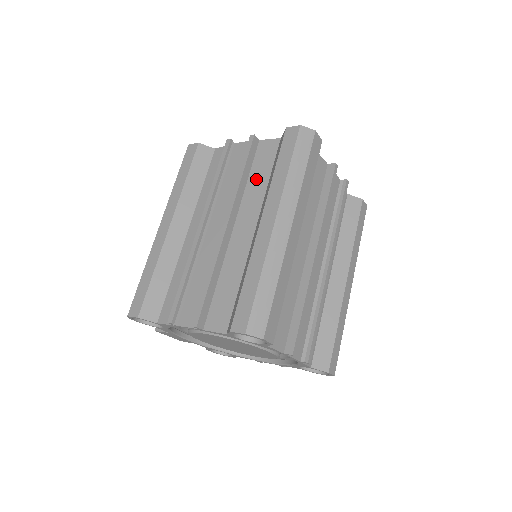
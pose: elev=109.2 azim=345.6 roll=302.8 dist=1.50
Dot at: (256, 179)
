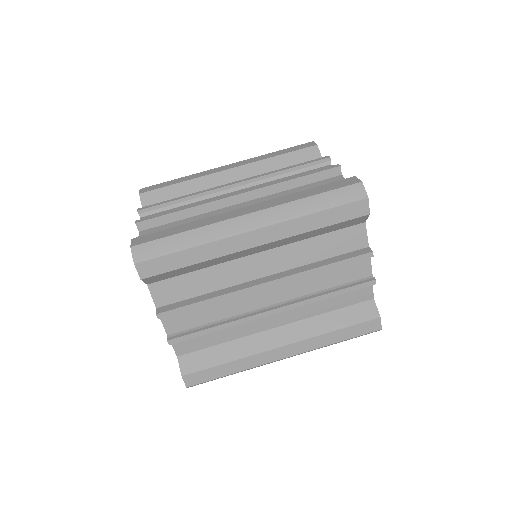
Dot at: occluded
